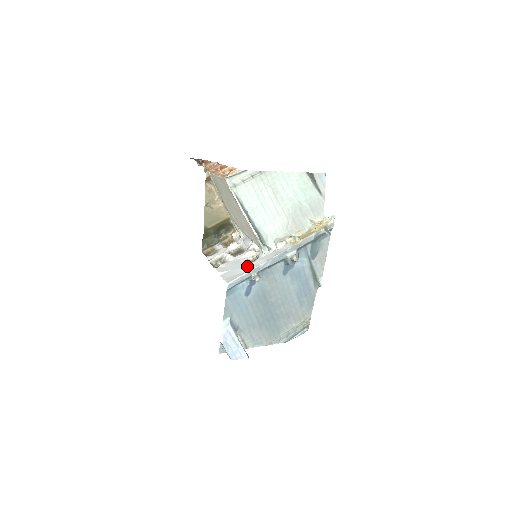
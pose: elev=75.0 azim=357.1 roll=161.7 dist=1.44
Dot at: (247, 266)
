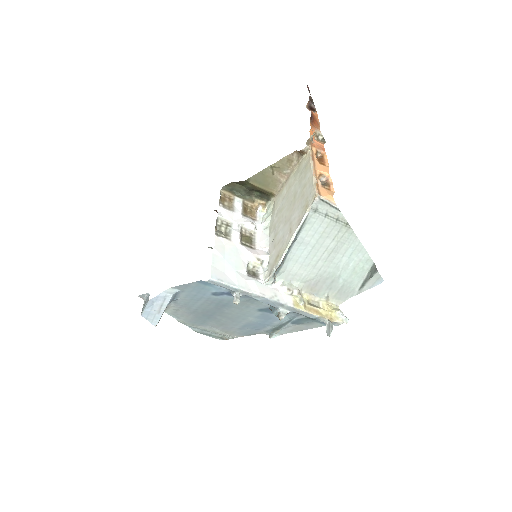
Dot at: (242, 277)
